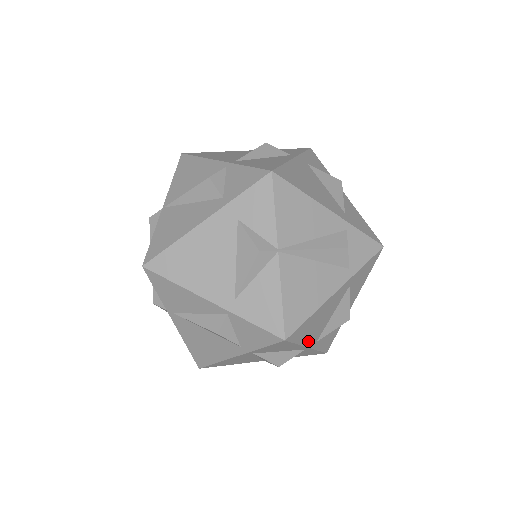
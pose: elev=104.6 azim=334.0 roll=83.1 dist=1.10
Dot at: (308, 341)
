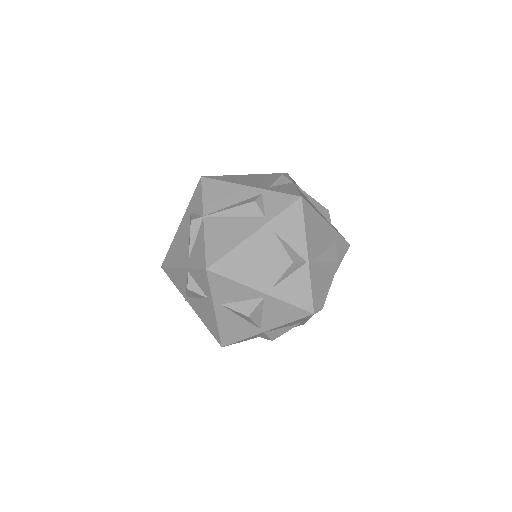
Dot at: (253, 283)
